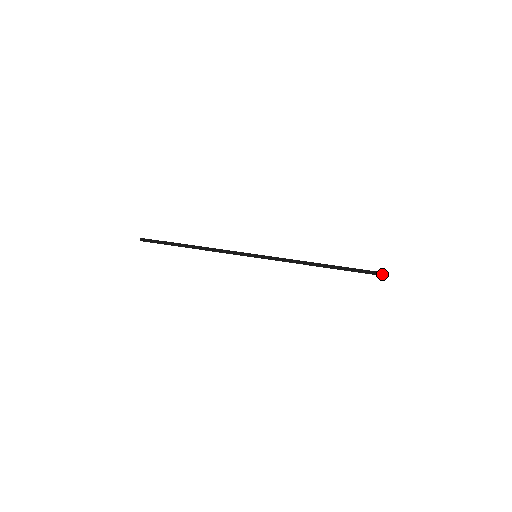
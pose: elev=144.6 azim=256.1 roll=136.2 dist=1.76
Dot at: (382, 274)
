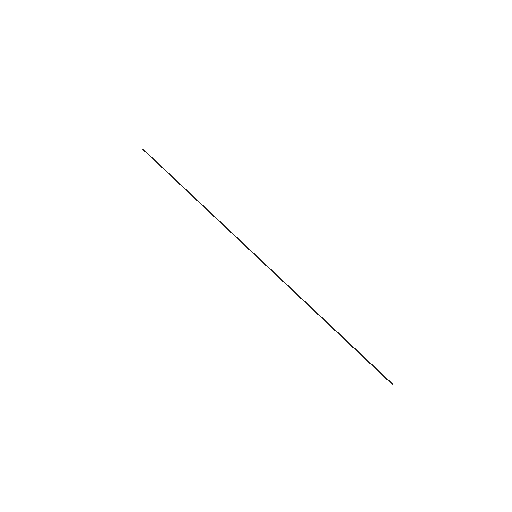
Dot at: occluded
